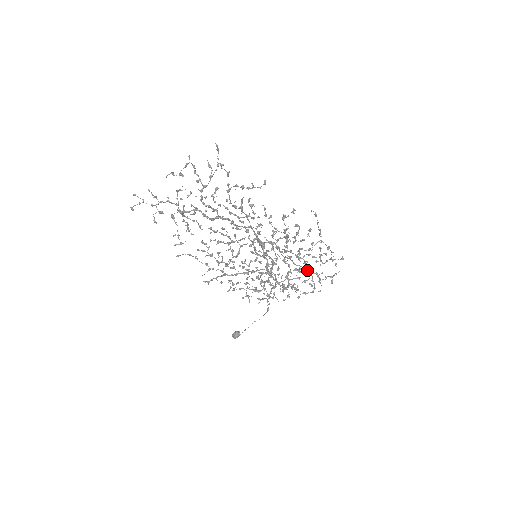
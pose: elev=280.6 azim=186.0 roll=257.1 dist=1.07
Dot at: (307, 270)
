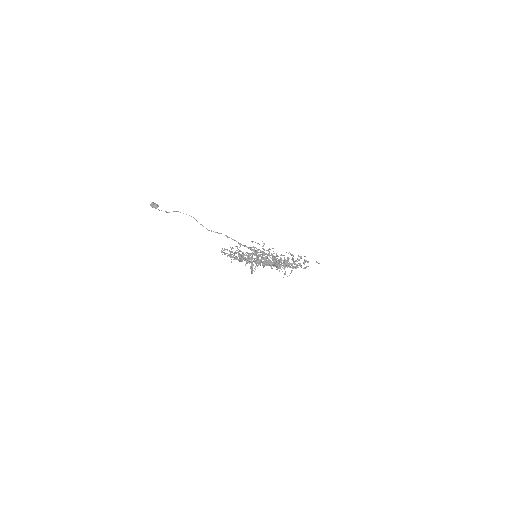
Dot at: occluded
